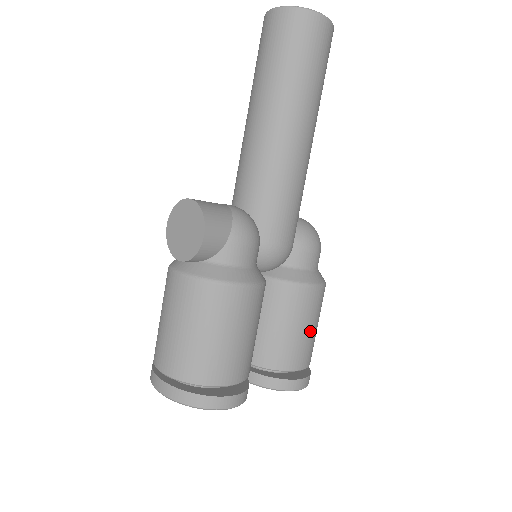
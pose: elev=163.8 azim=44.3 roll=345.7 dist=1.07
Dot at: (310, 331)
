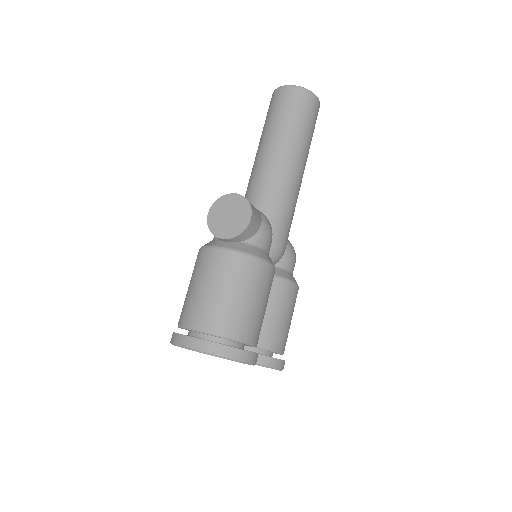
Dot at: (290, 322)
